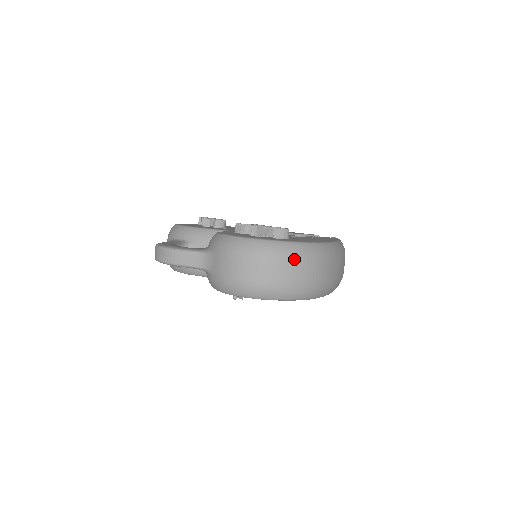
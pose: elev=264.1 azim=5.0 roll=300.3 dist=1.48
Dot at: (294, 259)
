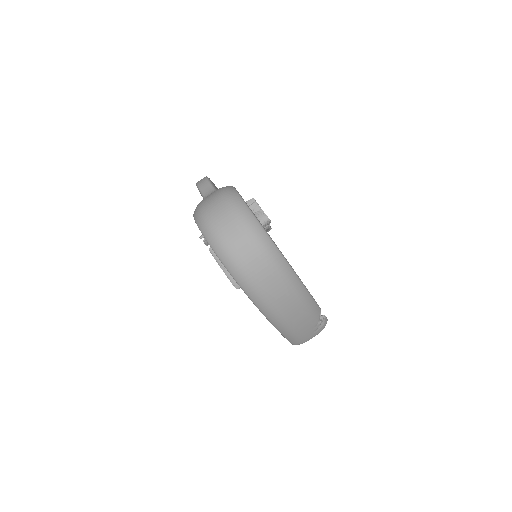
Dot at: (242, 224)
